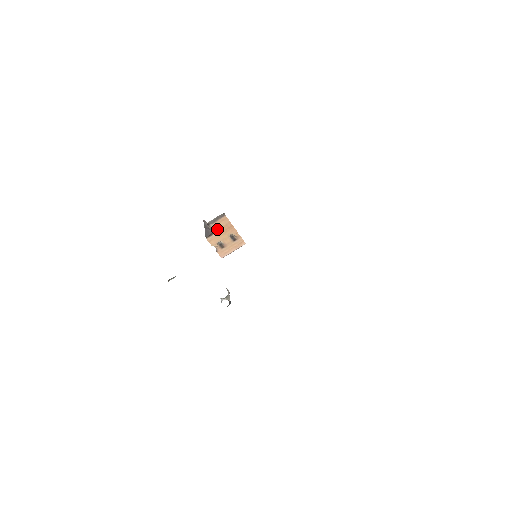
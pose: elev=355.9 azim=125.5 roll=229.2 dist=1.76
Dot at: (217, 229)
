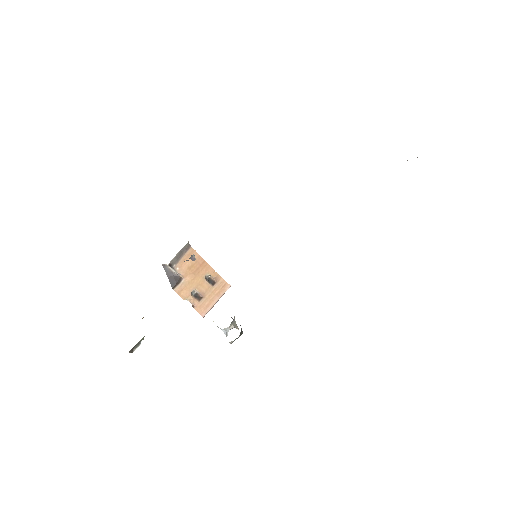
Dot at: (185, 271)
